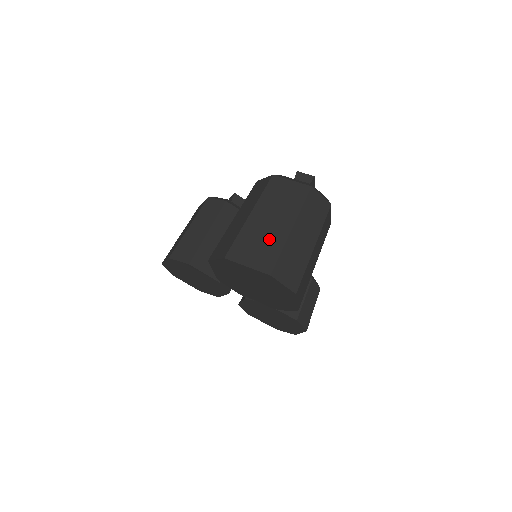
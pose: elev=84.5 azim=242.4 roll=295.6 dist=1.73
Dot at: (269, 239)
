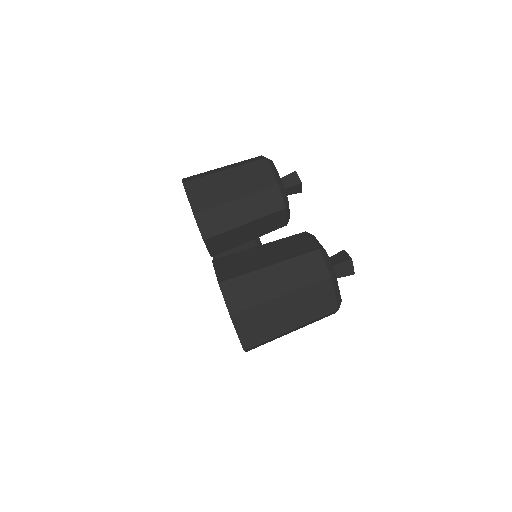
Dot at: (271, 326)
